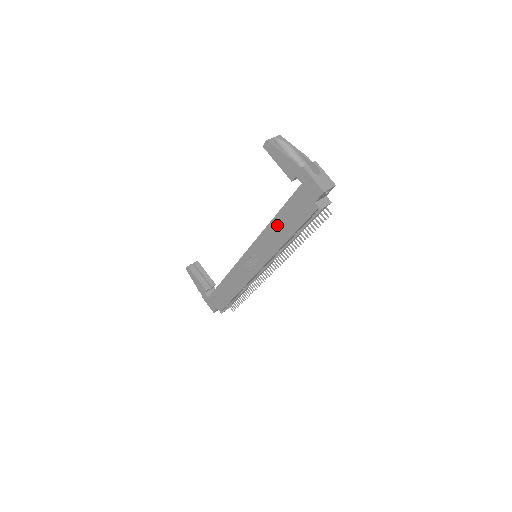
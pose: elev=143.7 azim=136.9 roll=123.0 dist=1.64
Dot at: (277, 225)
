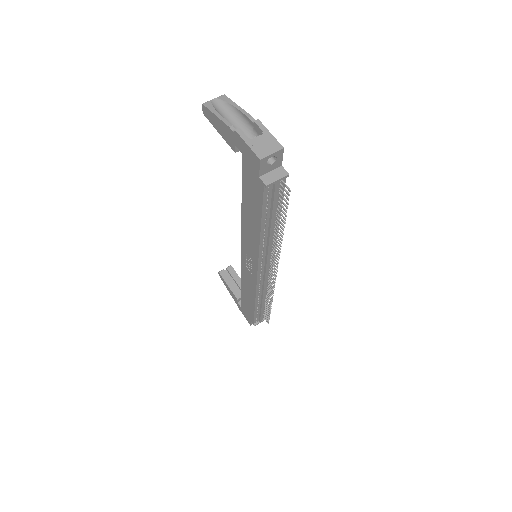
Dot at: (247, 214)
